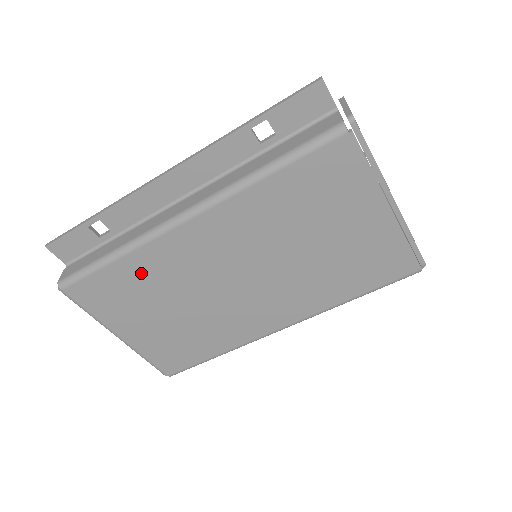
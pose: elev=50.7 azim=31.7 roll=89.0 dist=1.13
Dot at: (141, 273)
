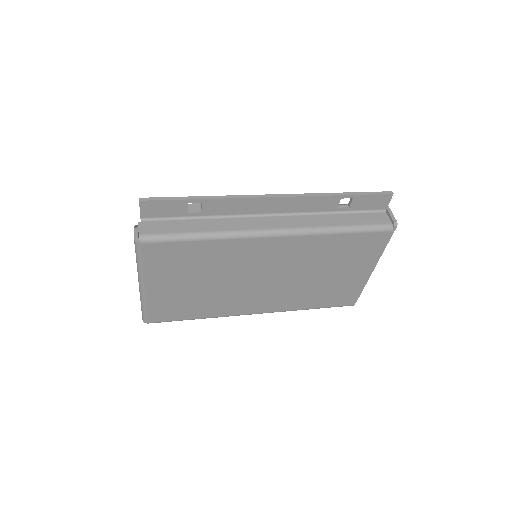
Dot at: (211, 254)
